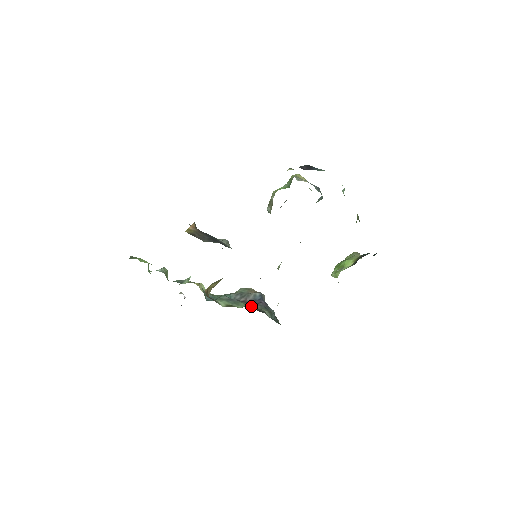
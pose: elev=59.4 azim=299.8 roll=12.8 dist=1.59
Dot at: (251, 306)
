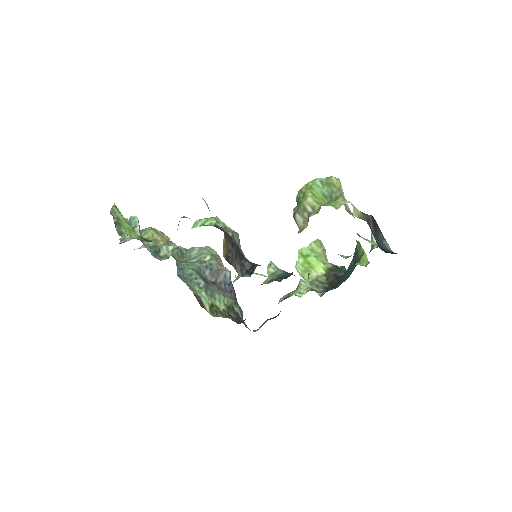
Dot at: (226, 301)
